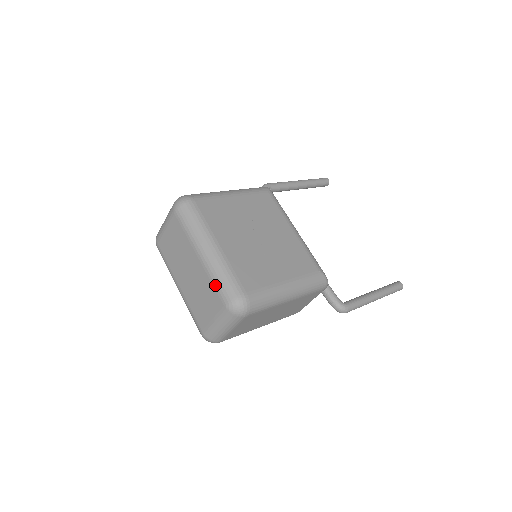
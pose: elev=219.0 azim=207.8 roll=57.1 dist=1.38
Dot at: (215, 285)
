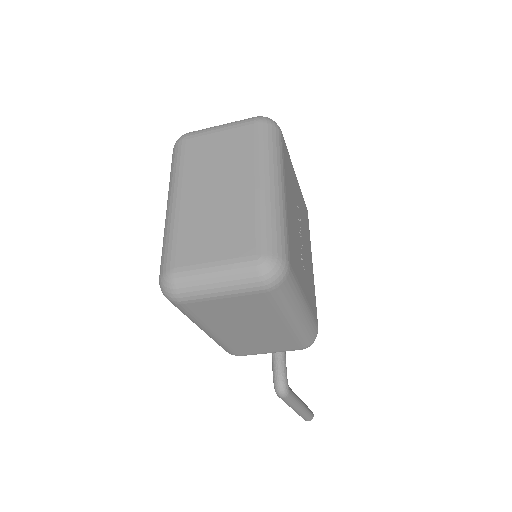
Dot at: (260, 225)
